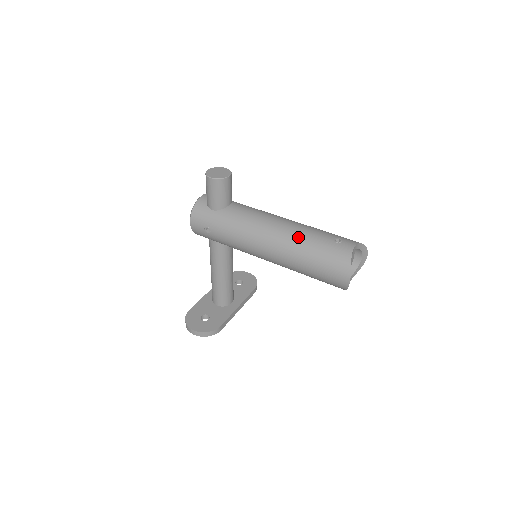
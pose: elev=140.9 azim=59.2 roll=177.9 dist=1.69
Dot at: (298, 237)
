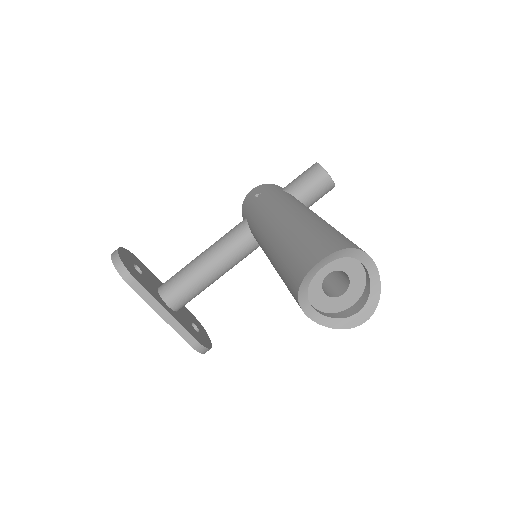
Dot at: occluded
